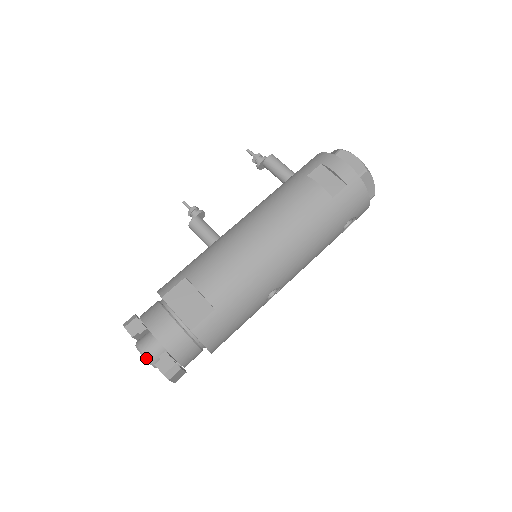
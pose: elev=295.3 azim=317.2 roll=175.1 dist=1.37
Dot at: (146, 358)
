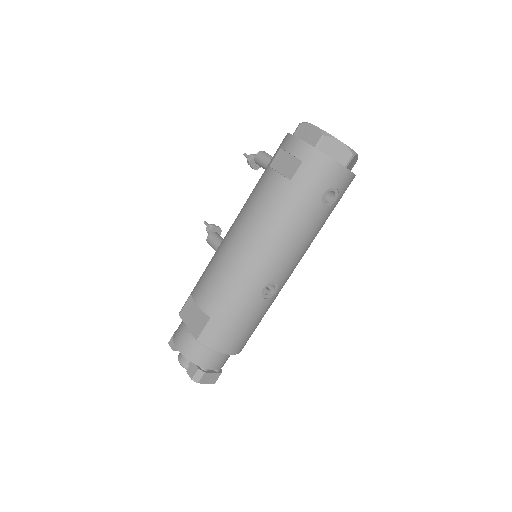
Dot at: (183, 366)
